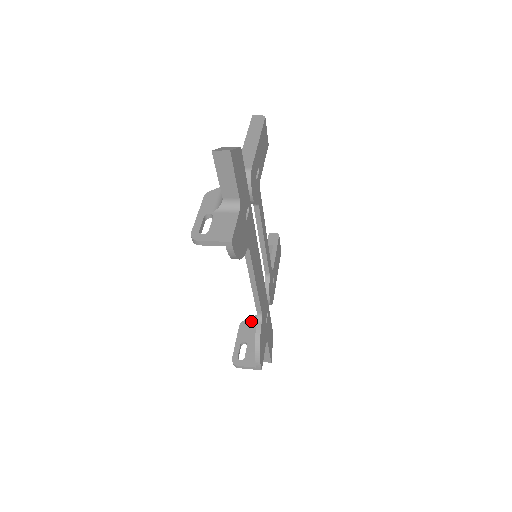
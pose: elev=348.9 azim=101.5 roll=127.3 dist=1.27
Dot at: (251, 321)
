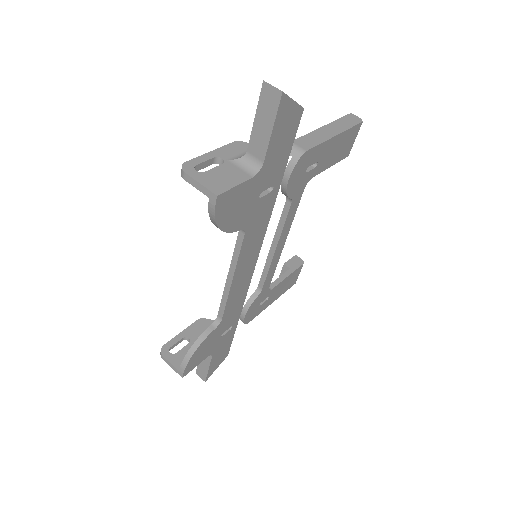
Dot at: occluded
